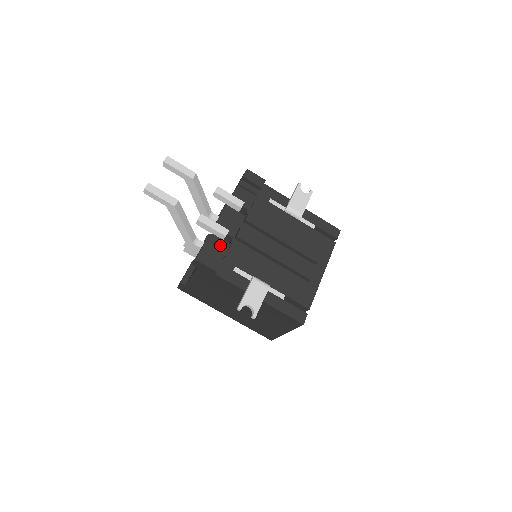
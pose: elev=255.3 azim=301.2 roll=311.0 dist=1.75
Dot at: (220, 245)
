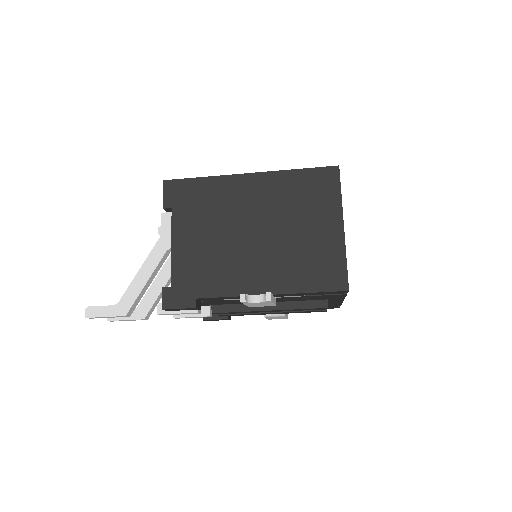
Dot at: occluded
